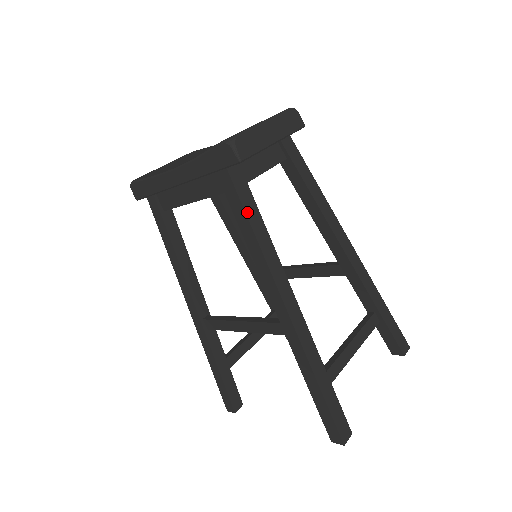
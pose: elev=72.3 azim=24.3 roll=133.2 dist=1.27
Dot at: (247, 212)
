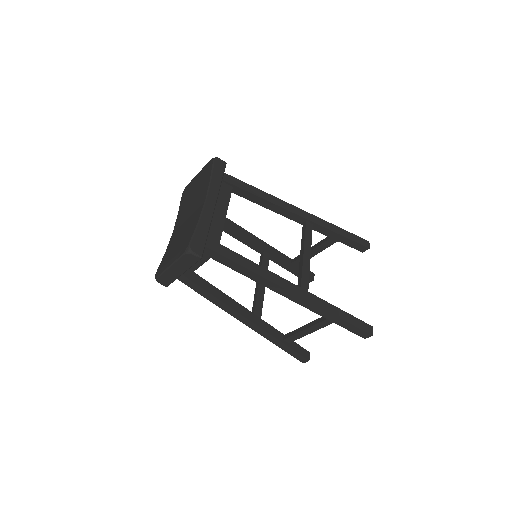
Dot at: (194, 290)
